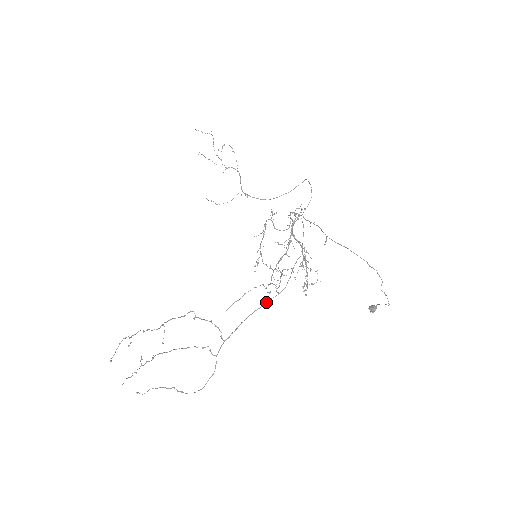
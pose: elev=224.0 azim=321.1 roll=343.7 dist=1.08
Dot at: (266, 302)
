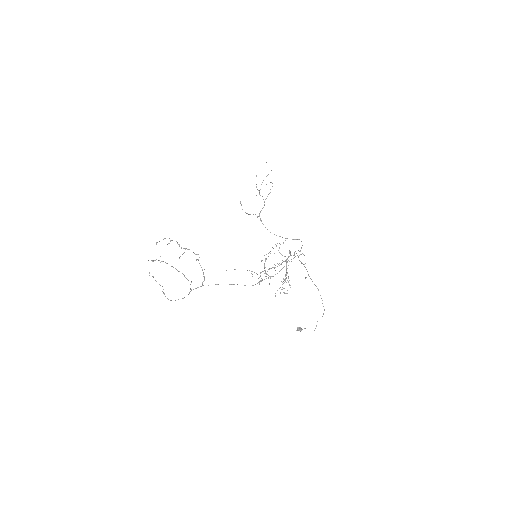
Dot at: occluded
